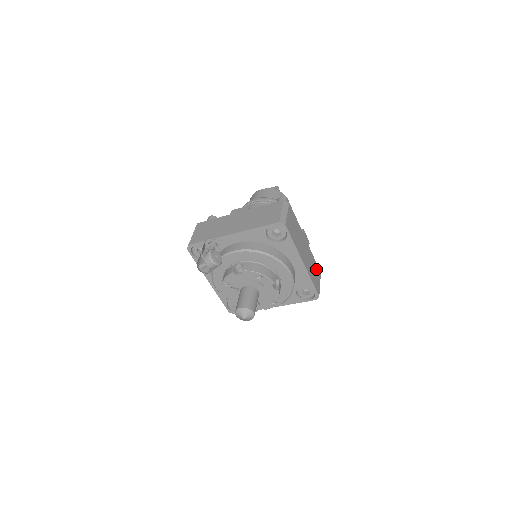
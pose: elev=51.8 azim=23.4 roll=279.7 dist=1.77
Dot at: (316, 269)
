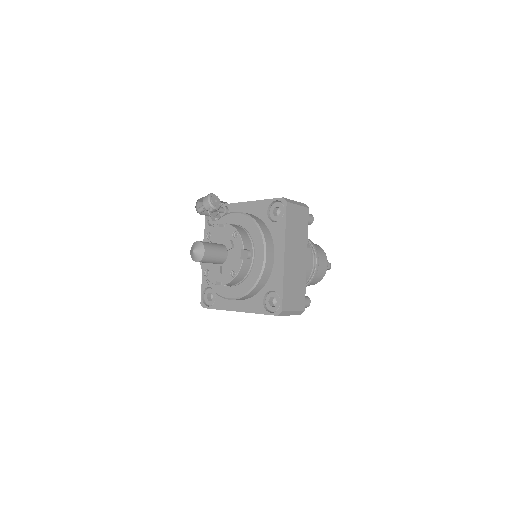
Dot at: (300, 296)
